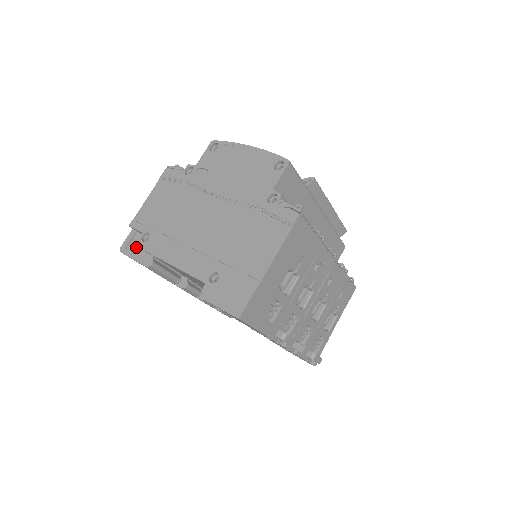
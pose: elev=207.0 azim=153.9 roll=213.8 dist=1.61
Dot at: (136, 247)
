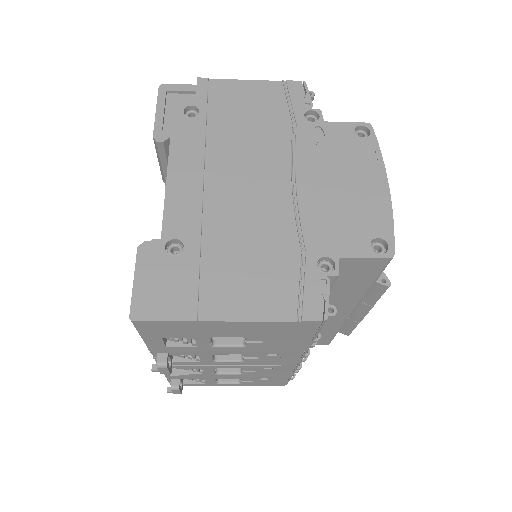
Dot at: (175, 105)
